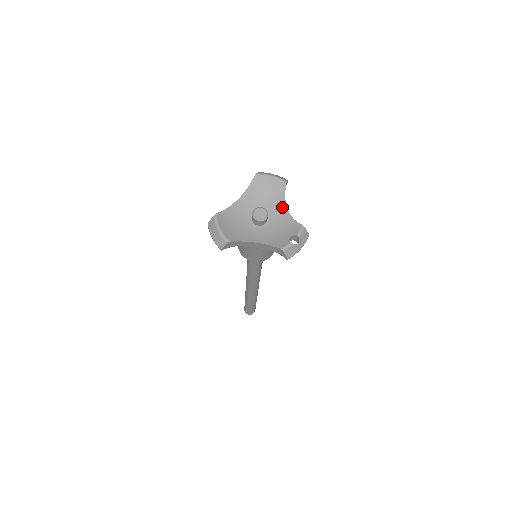
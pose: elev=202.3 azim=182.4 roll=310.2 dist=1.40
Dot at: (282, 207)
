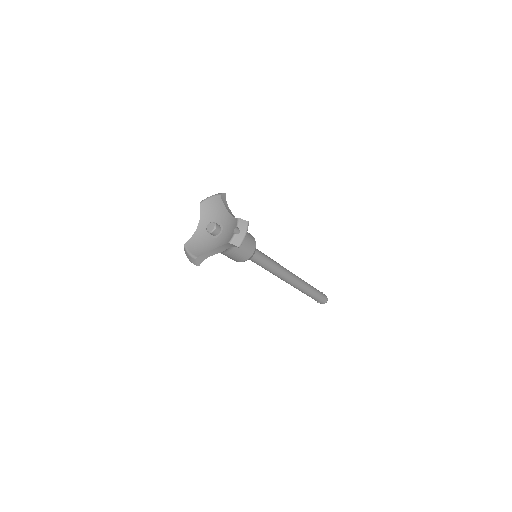
Dot at: (226, 213)
